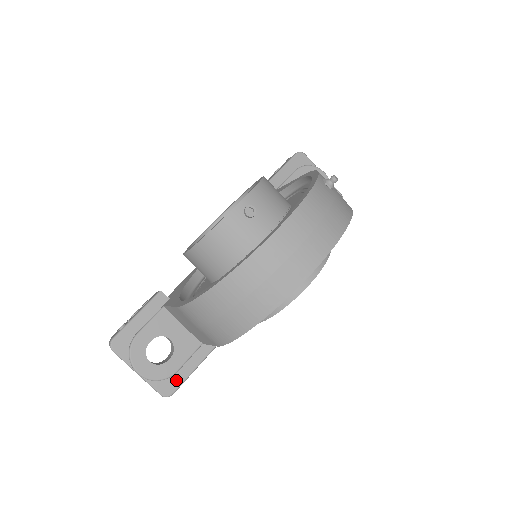
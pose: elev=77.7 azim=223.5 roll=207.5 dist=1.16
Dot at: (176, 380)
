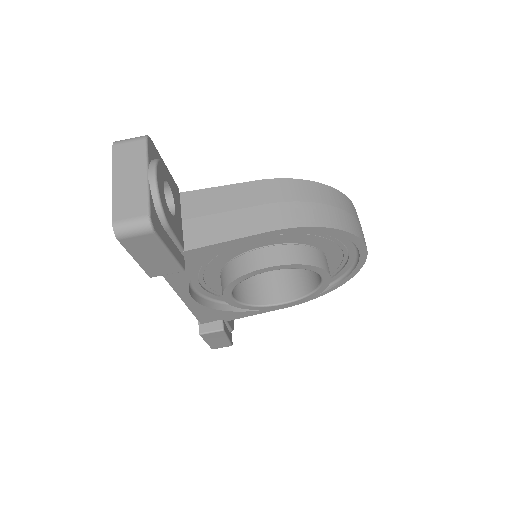
Dot at: (161, 231)
